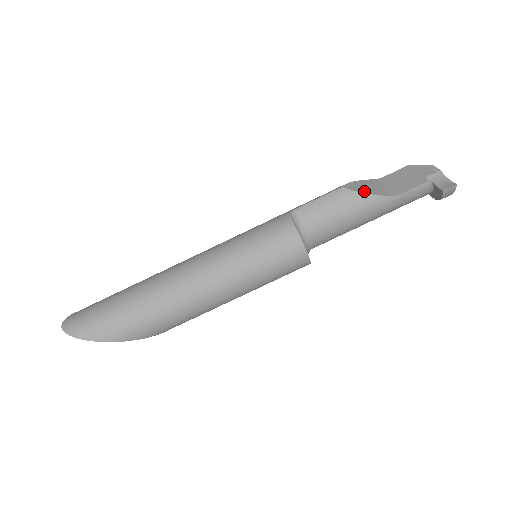
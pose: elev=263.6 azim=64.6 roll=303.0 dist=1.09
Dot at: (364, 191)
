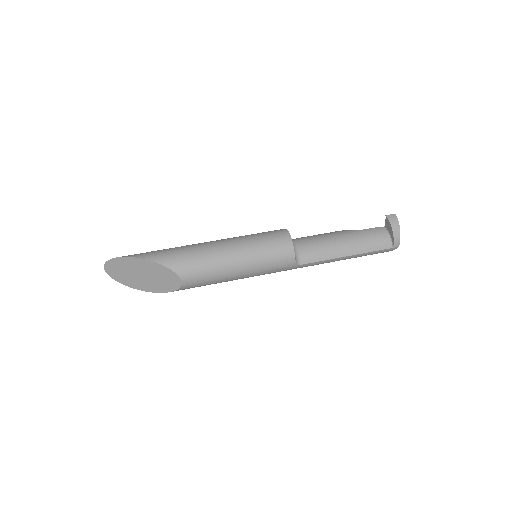
Dot at: occluded
